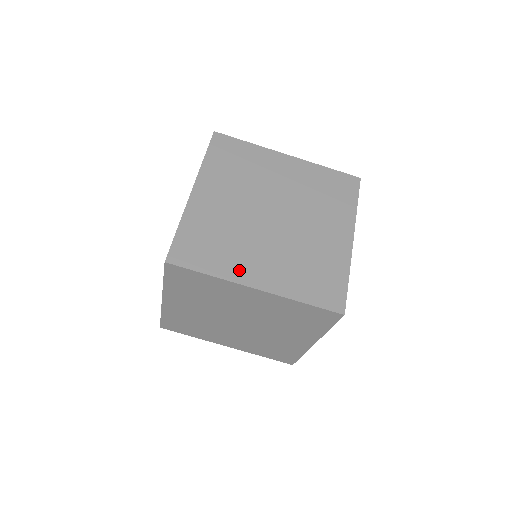
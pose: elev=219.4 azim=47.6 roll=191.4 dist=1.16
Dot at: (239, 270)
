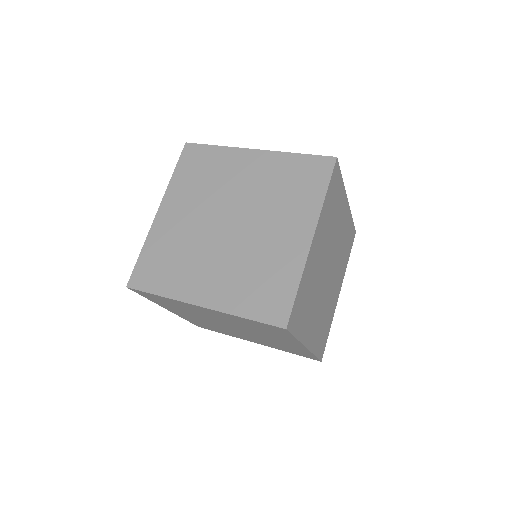
Dot at: (307, 331)
